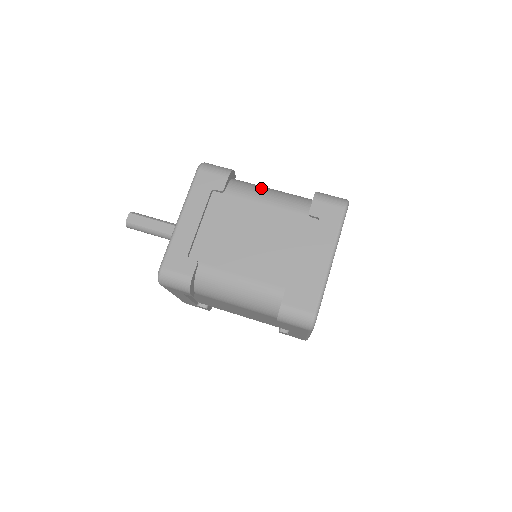
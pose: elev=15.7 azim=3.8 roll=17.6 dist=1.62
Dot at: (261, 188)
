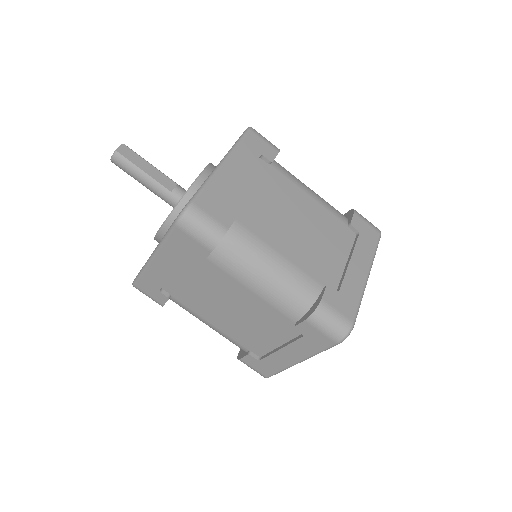
Dot at: occluded
